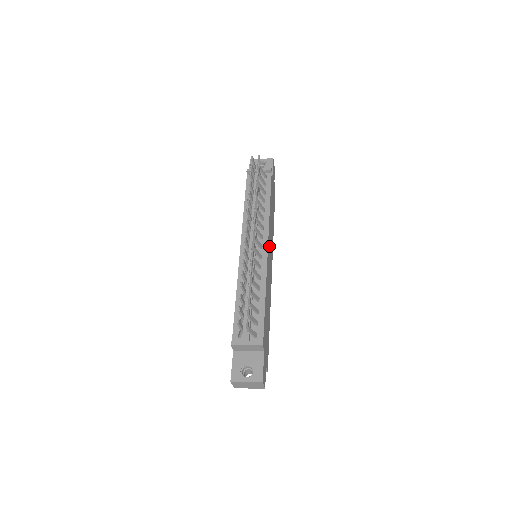
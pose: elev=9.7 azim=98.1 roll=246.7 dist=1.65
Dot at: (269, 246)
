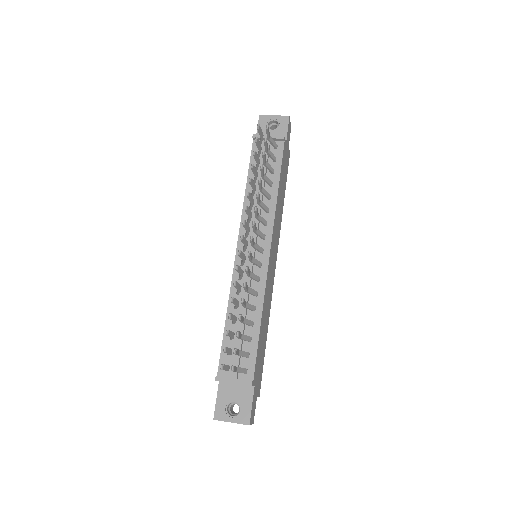
Dot at: (273, 245)
